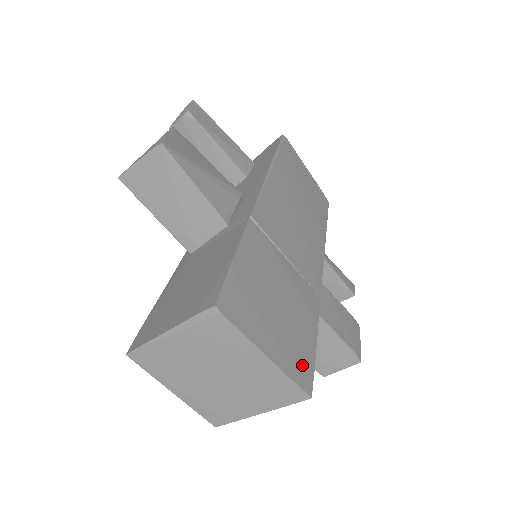
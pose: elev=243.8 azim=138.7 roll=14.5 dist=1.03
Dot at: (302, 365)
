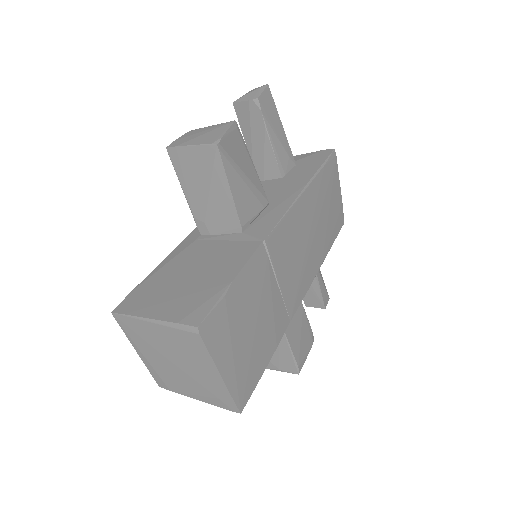
Dot at: (246, 385)
